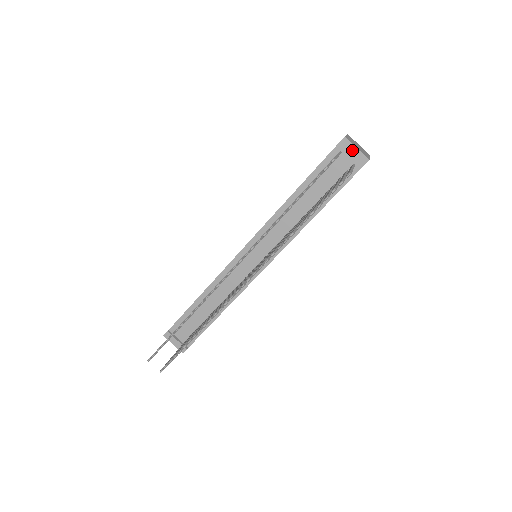
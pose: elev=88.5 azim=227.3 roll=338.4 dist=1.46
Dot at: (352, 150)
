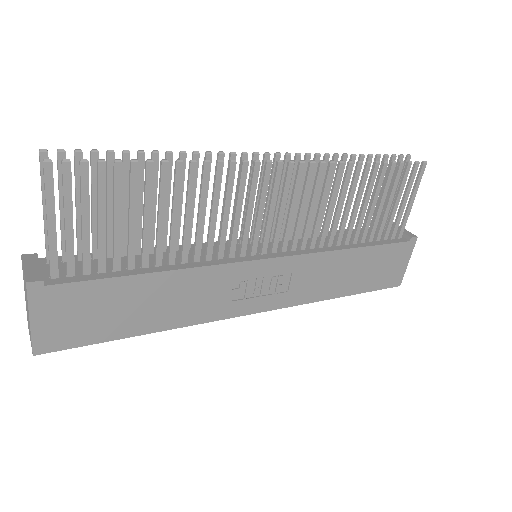
Dot at: occluded
